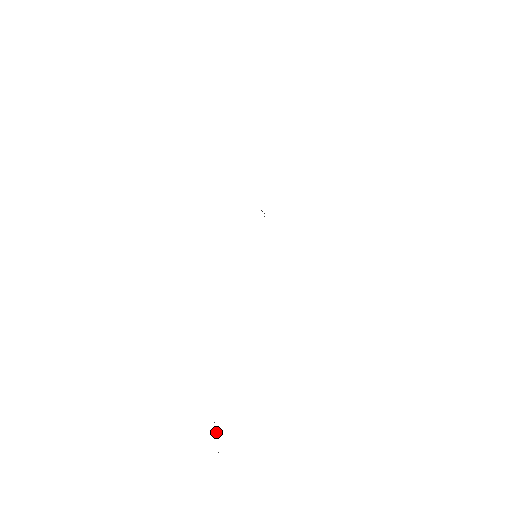
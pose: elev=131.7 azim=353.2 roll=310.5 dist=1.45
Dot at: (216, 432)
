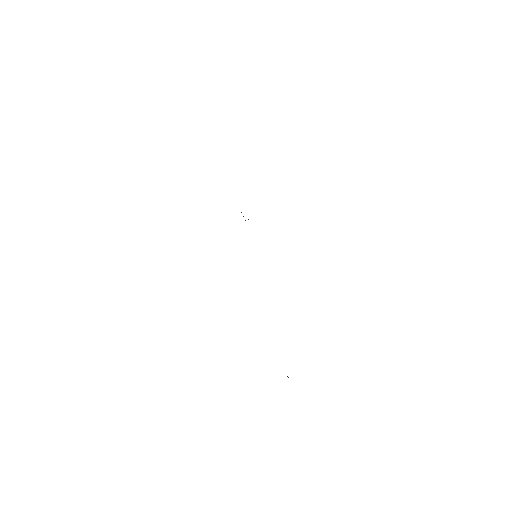
Dot at: (288, 377)
